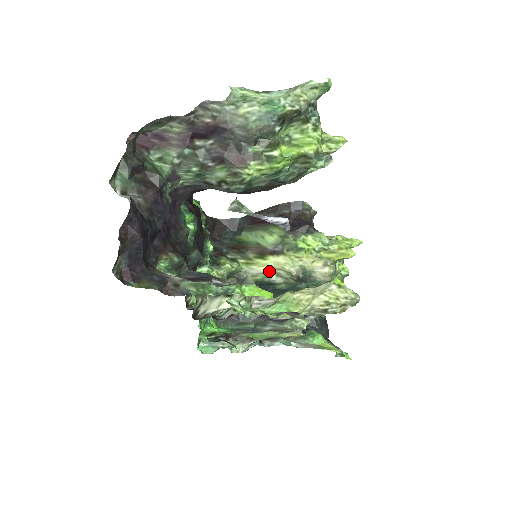
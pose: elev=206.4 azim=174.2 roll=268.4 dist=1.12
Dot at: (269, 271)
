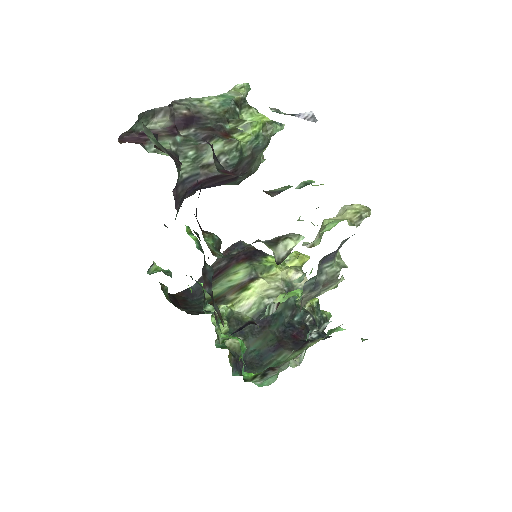
Dot at: (259, 298)
